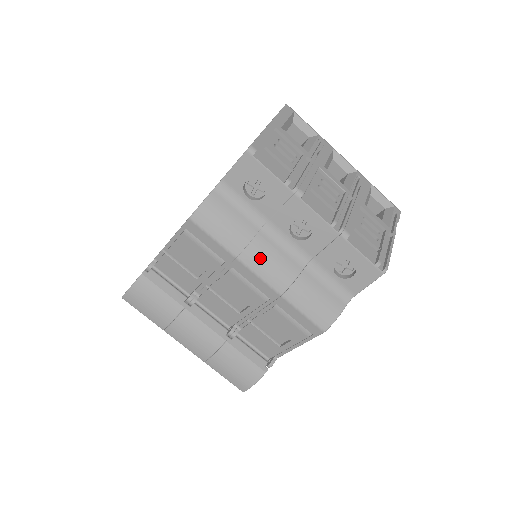
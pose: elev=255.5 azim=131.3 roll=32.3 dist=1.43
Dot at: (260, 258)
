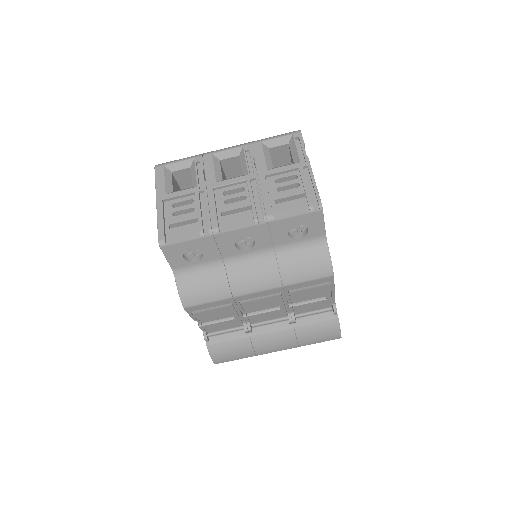
Dot at: (244, 283)
